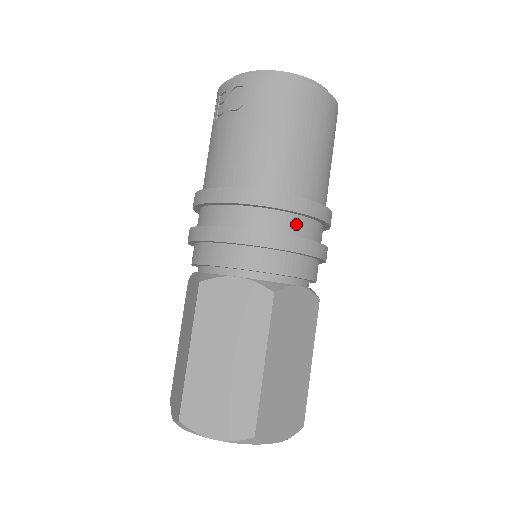
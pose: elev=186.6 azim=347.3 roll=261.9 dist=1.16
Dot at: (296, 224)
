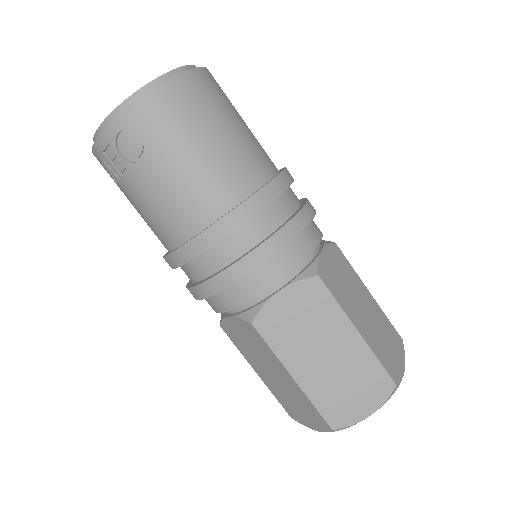
Dot at: (281, 206)
